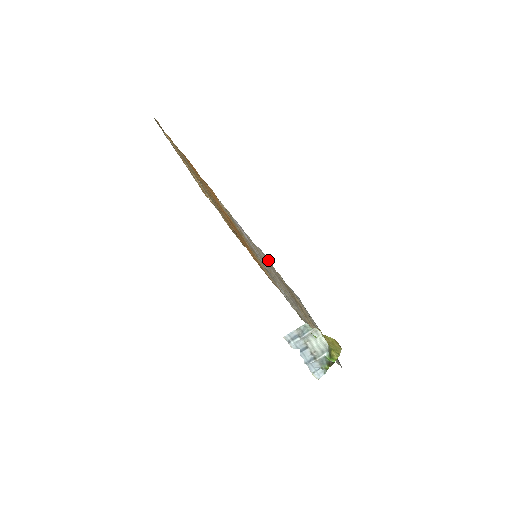
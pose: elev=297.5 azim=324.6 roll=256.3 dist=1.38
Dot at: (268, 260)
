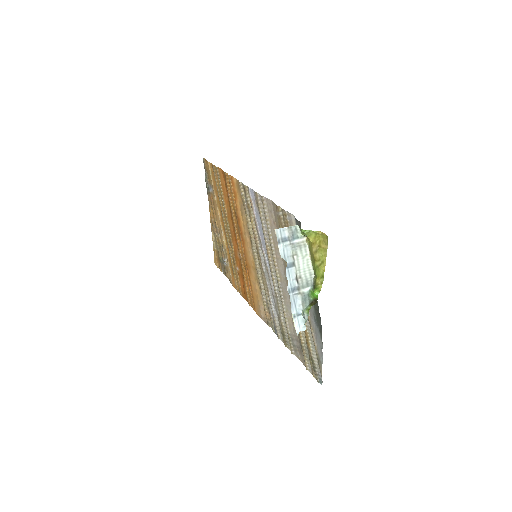
Dot at: (271, 209)
